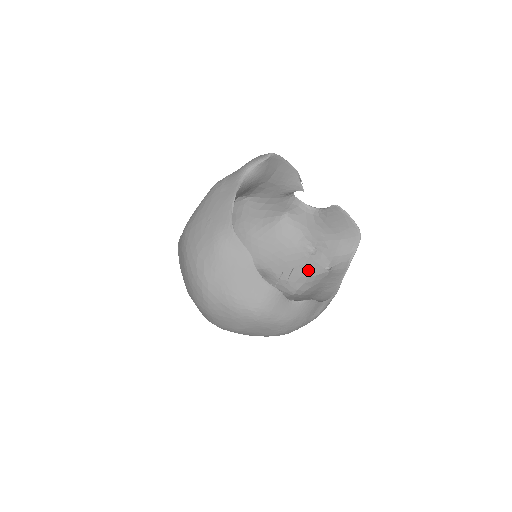
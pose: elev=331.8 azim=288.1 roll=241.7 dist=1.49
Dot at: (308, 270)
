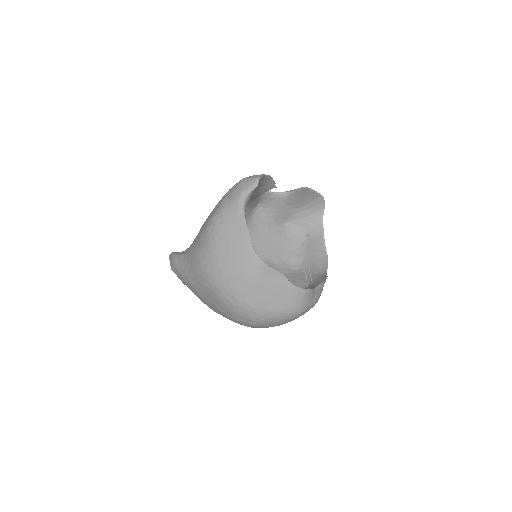
Dot at: (292, 244)
